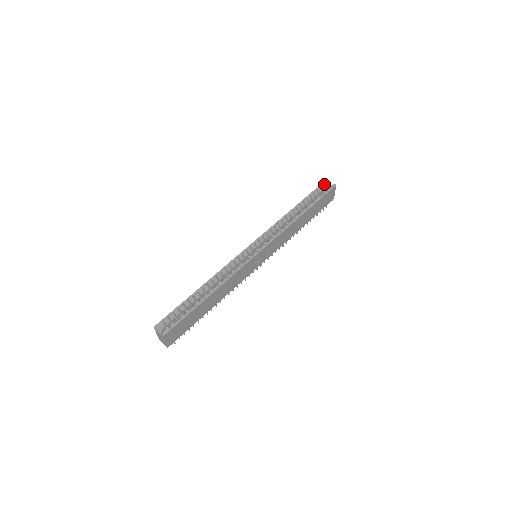
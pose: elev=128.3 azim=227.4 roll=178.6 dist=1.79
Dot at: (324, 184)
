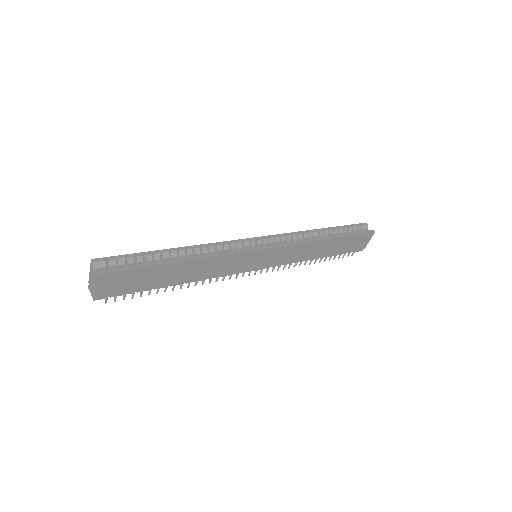
Dot at: (362, 225)
